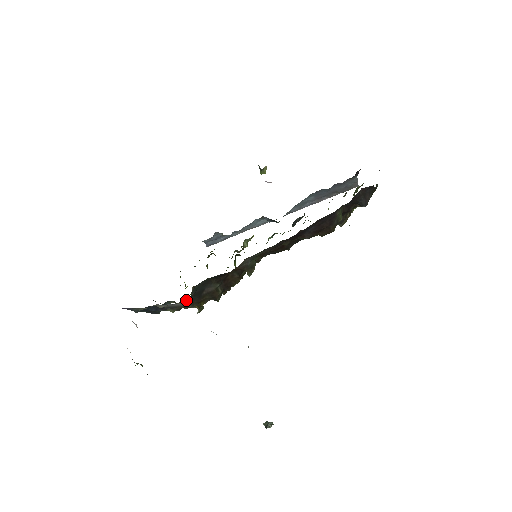
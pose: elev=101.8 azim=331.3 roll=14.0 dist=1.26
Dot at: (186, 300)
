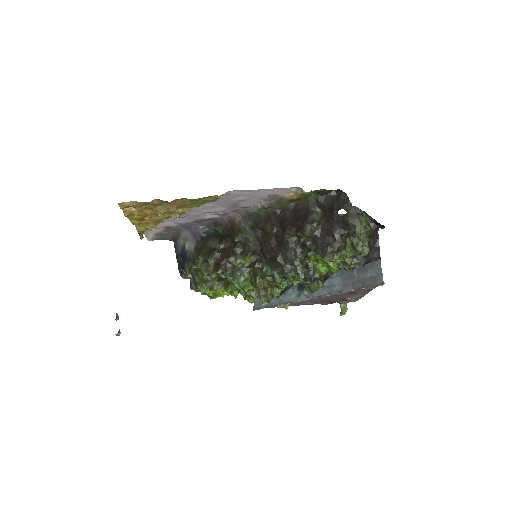
Dot at: (197, 237)
